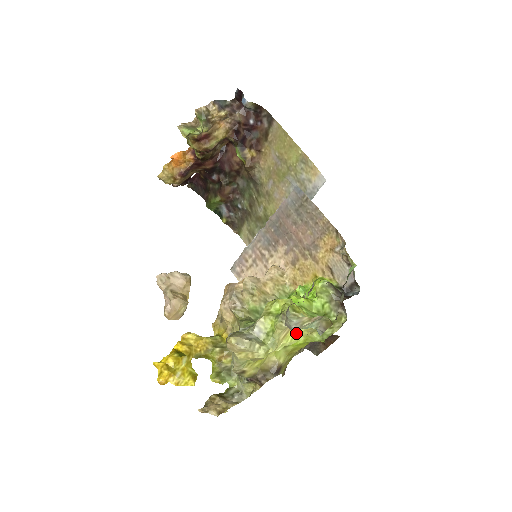
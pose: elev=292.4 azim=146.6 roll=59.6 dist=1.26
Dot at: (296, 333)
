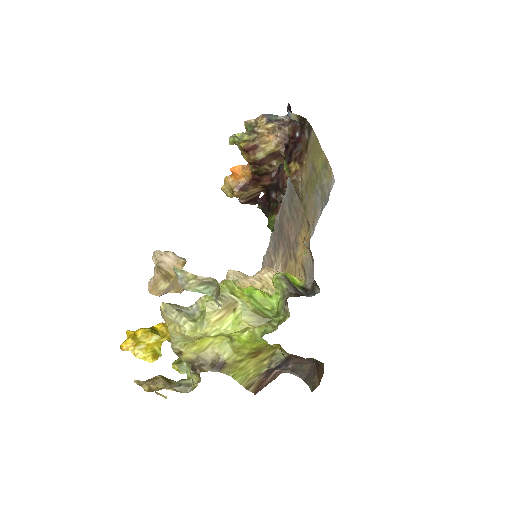
Dot at: (234, 321)
